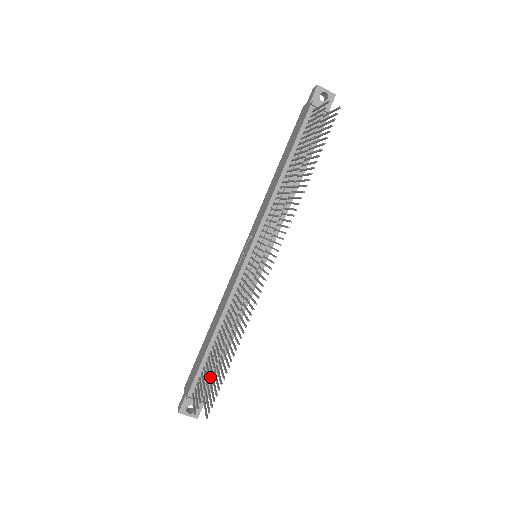
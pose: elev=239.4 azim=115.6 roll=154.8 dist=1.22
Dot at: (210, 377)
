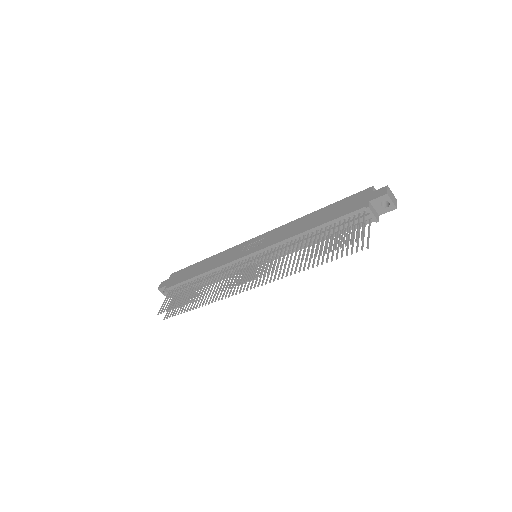
Dot at: occluded
